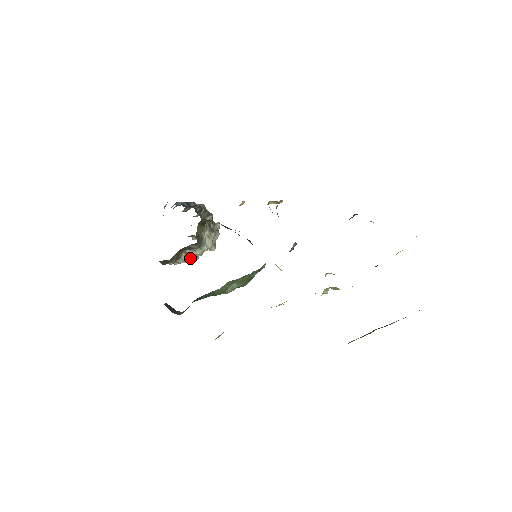
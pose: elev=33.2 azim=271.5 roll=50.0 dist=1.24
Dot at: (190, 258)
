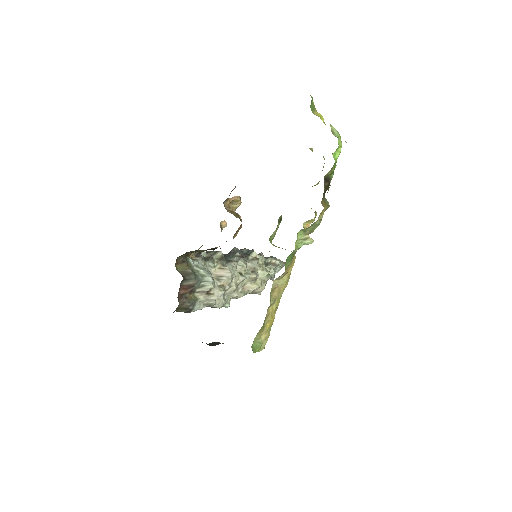
Dot at: (209, 294)
